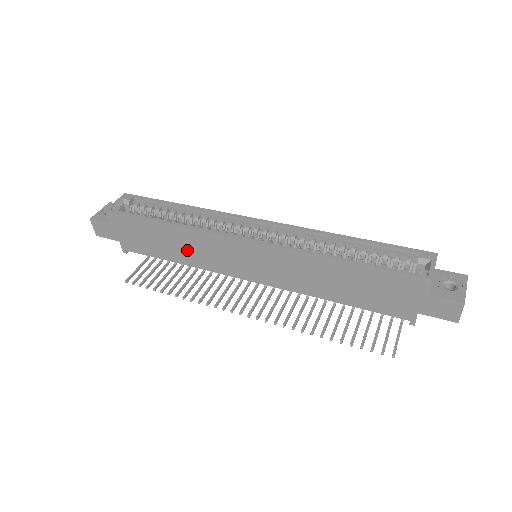
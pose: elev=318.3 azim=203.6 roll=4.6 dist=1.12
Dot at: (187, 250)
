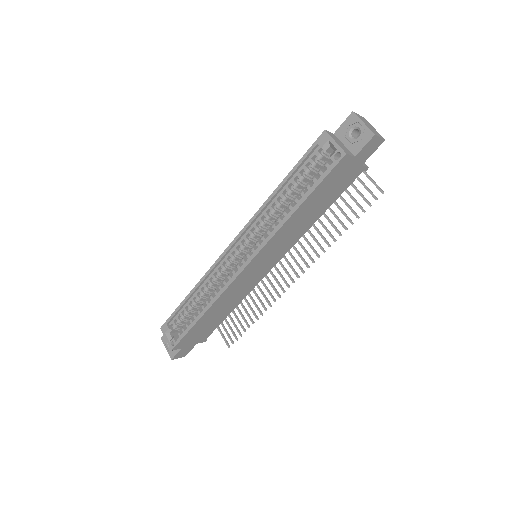
Dot at: (229, 304)
